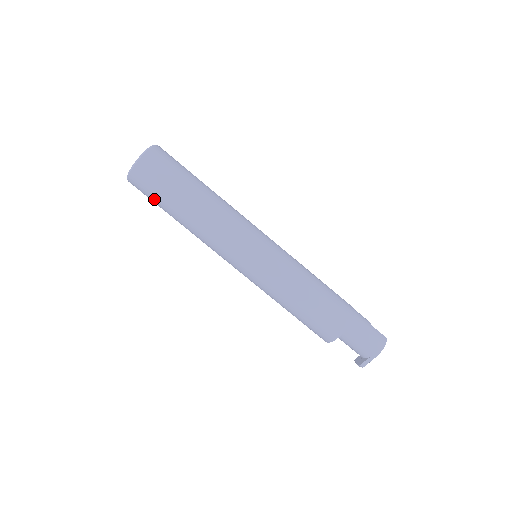
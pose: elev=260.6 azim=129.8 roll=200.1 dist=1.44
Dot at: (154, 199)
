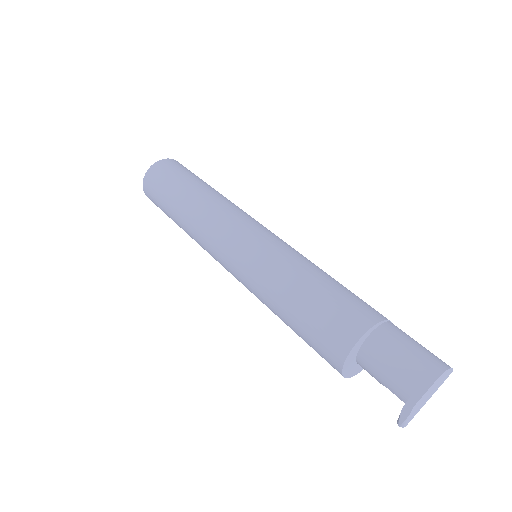
Dot at: (162, 188)
